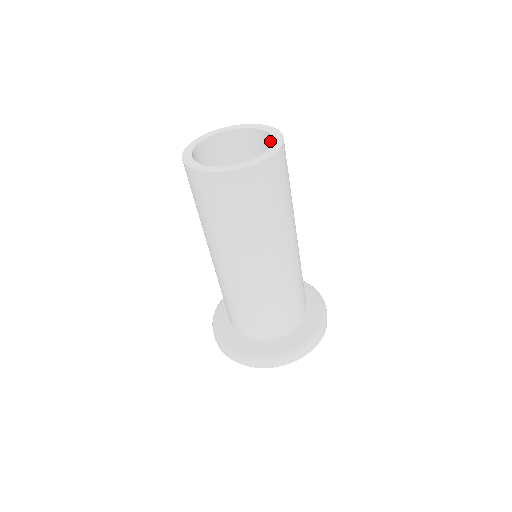
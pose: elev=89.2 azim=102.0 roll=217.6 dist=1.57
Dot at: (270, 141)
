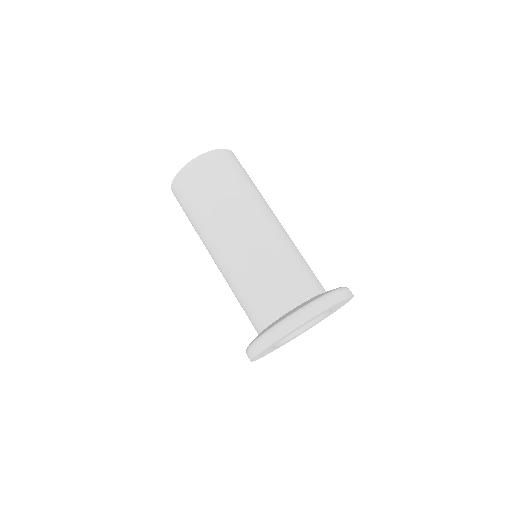
Dot at: occluded
